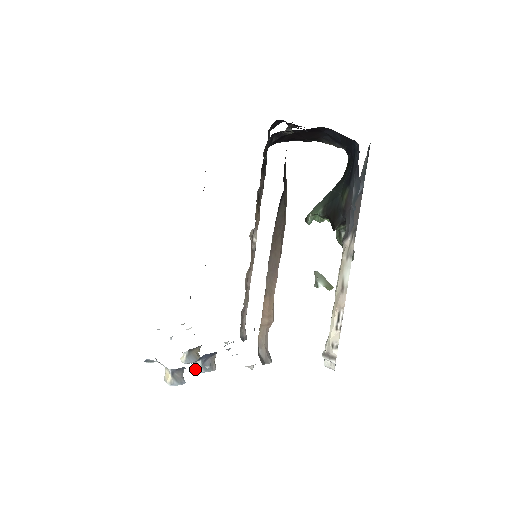
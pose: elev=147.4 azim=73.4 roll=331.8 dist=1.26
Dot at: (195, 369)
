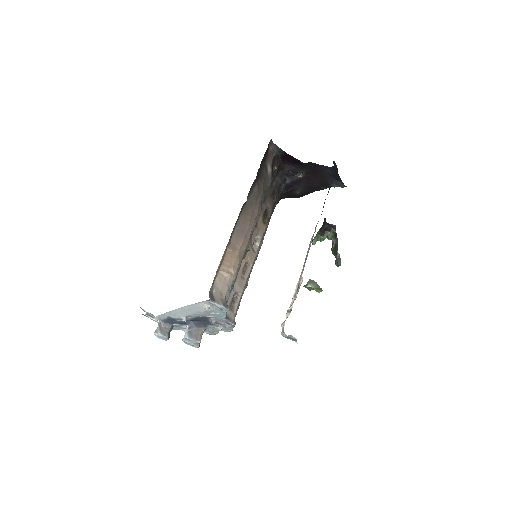
Dot at: occluded
